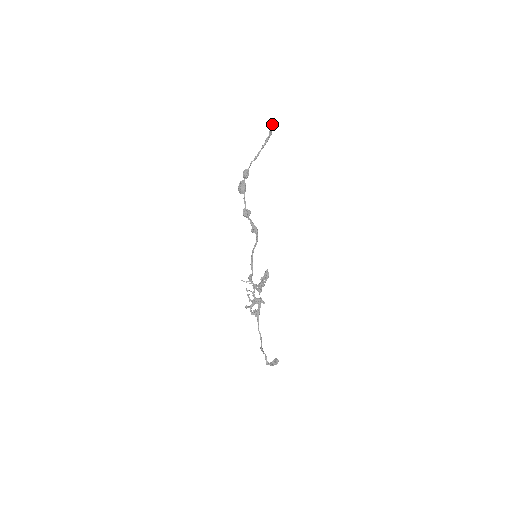
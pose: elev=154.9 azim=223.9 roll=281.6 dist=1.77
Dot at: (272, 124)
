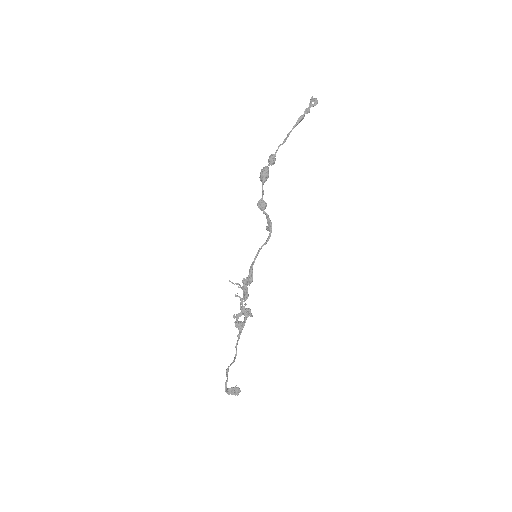
Dot at: (312, 101)
